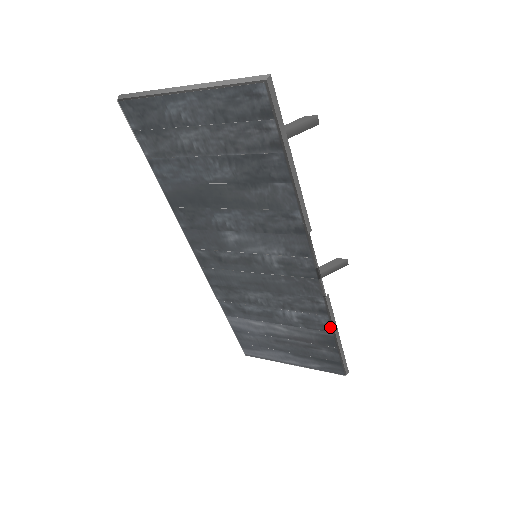
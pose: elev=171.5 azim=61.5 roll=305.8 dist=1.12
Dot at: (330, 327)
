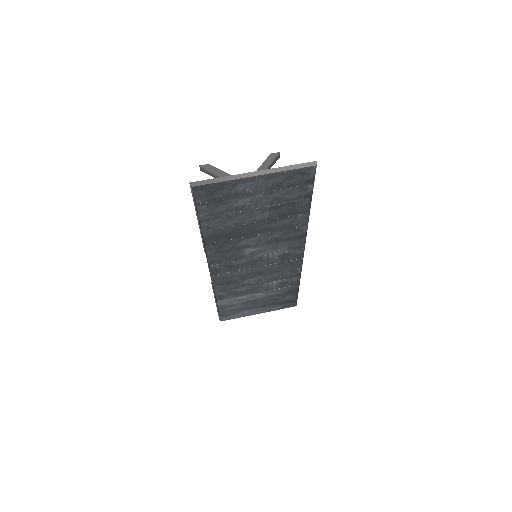
Dot at: (298, 282)
